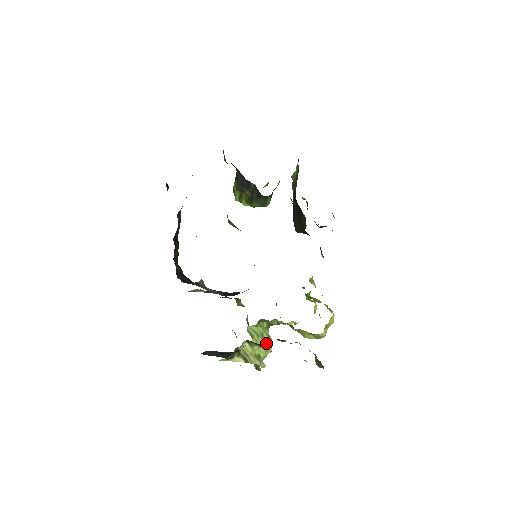
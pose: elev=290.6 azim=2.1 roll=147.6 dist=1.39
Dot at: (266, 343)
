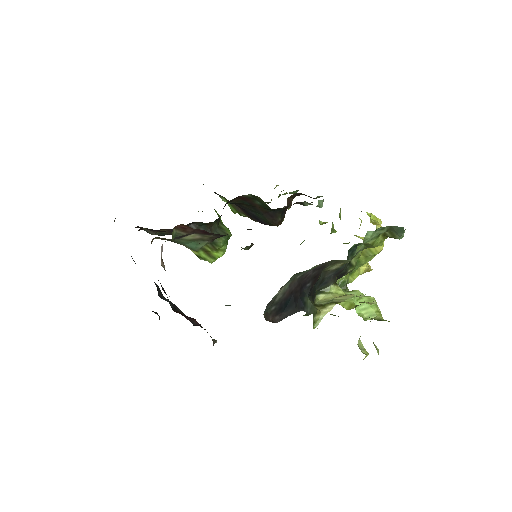
Dot at: (358, 297)
